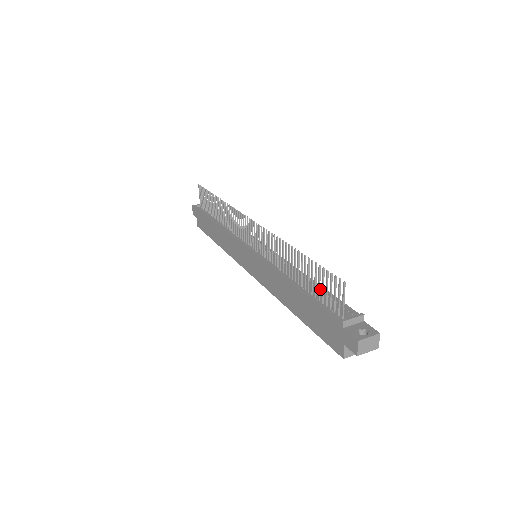
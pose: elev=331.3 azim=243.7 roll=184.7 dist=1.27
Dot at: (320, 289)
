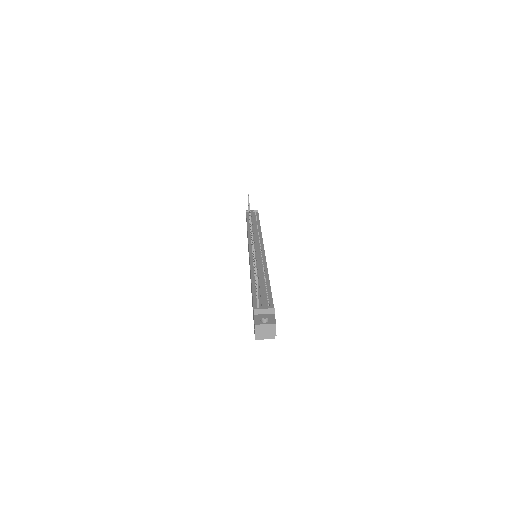
Dot at: (266, 286)
